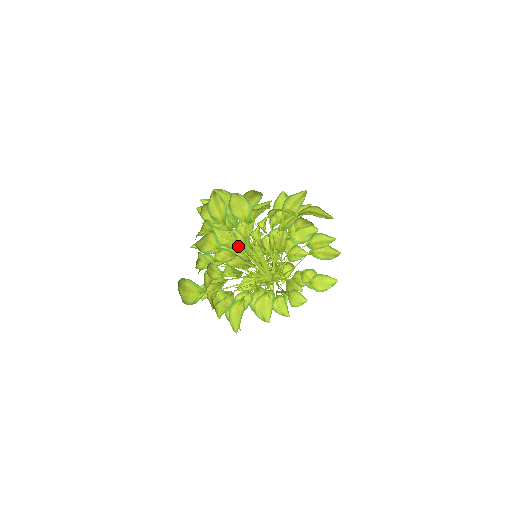
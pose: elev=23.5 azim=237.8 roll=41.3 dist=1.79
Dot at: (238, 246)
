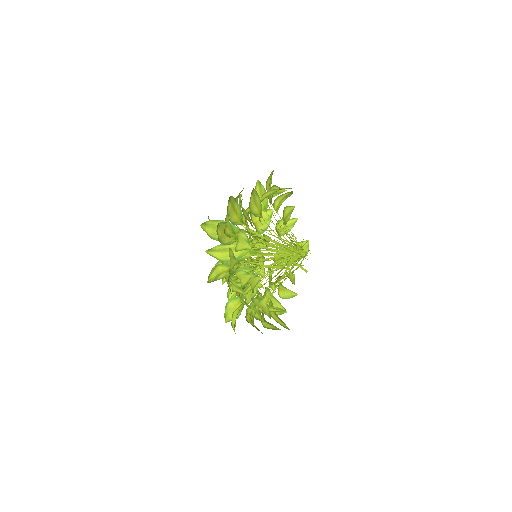
Dot at: occluded
